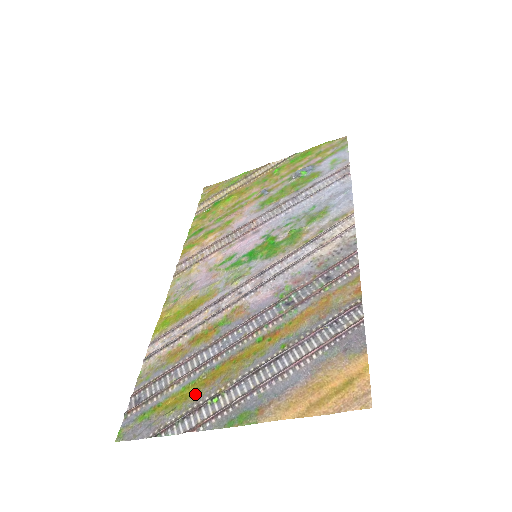
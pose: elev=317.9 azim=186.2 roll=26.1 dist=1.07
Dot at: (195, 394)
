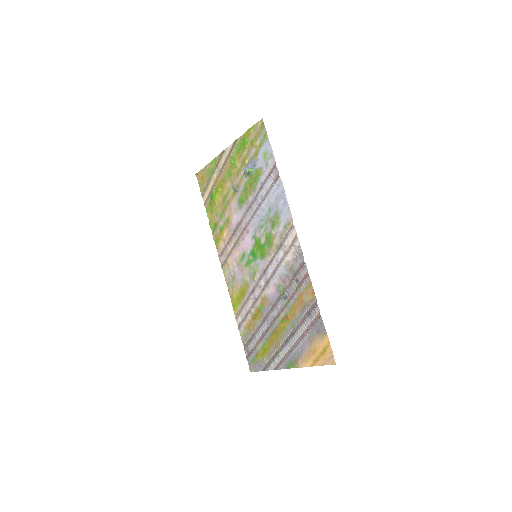
Dot at: (269, 350)
